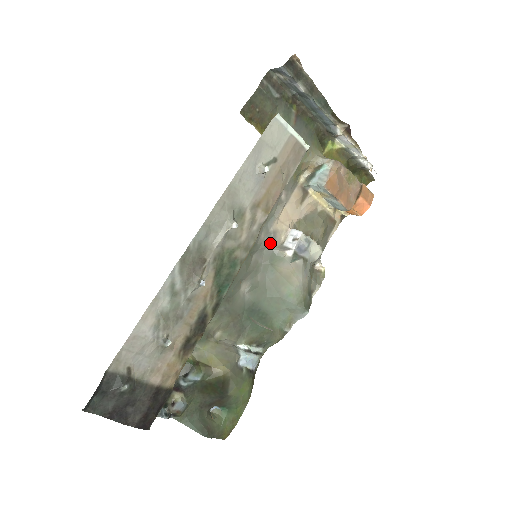
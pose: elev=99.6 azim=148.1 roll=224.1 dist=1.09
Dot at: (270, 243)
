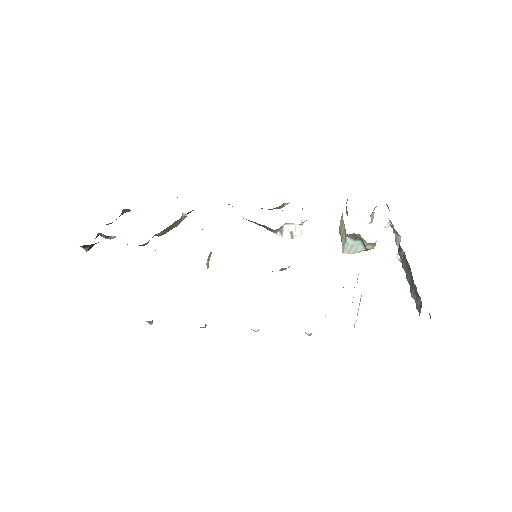
Dot at: occluded
